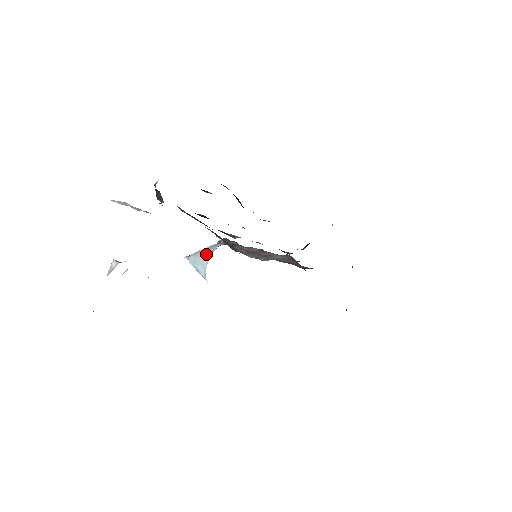
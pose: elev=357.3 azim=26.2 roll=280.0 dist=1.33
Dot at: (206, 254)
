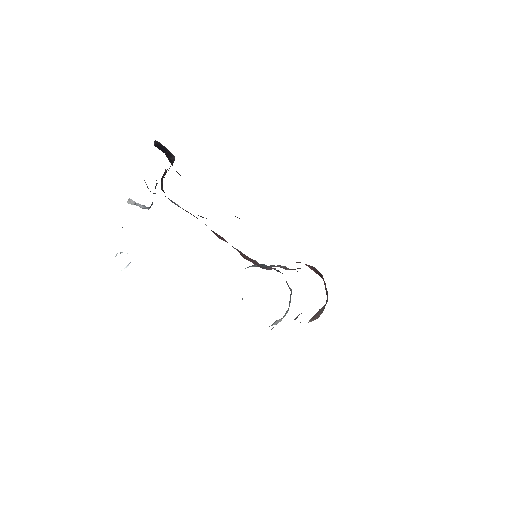
Dot at: occluded
